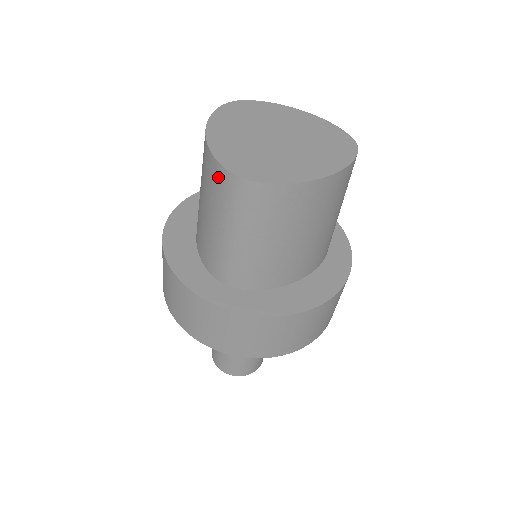
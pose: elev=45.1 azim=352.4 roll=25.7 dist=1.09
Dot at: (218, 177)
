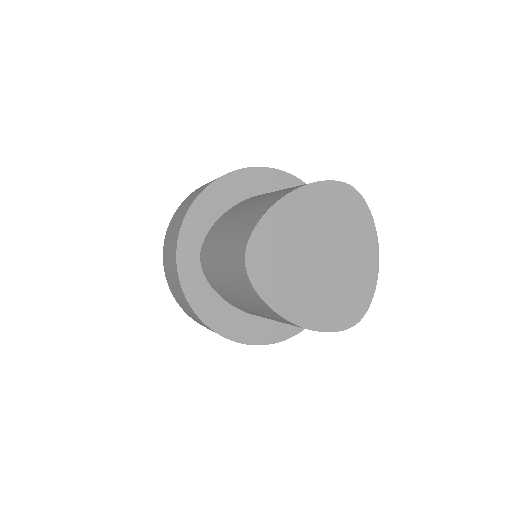
Dot at: occluded
